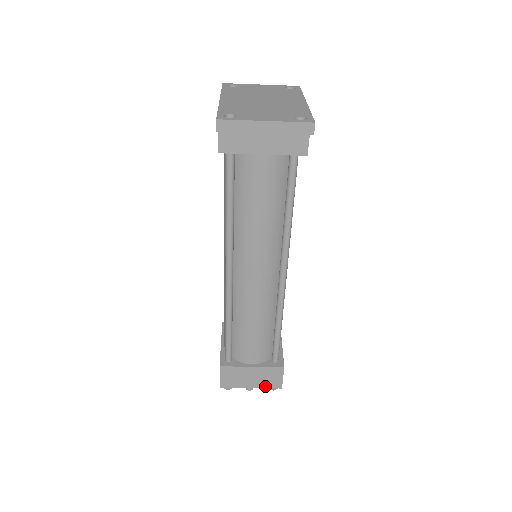
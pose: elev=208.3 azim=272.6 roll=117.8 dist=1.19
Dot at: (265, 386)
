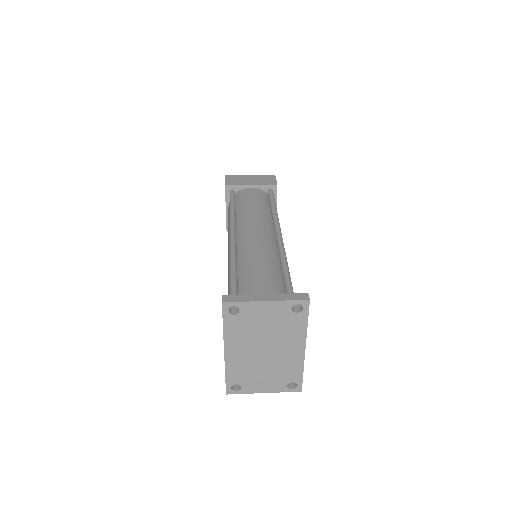
Dot at: occluded
